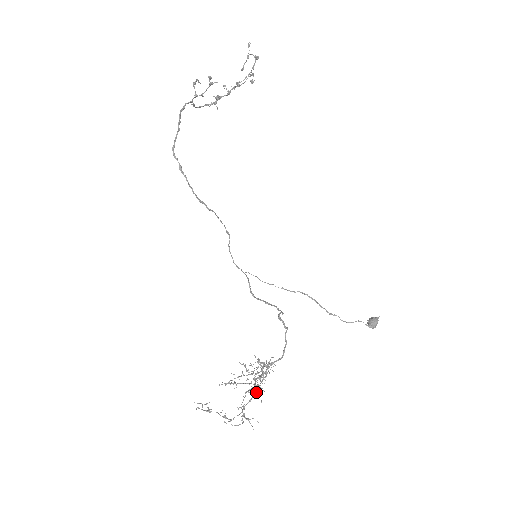
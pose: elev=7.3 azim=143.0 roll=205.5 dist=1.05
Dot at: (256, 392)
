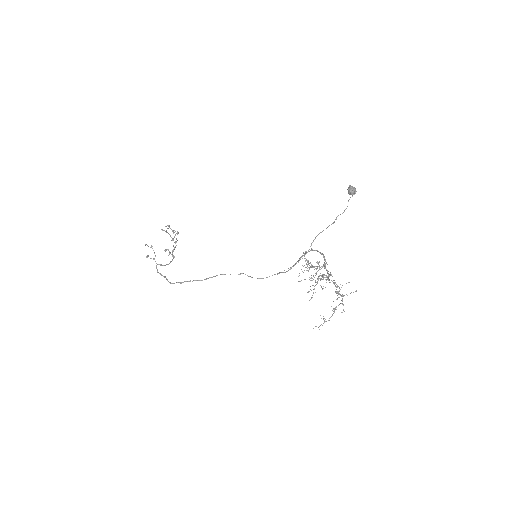
Dot at: occluded
